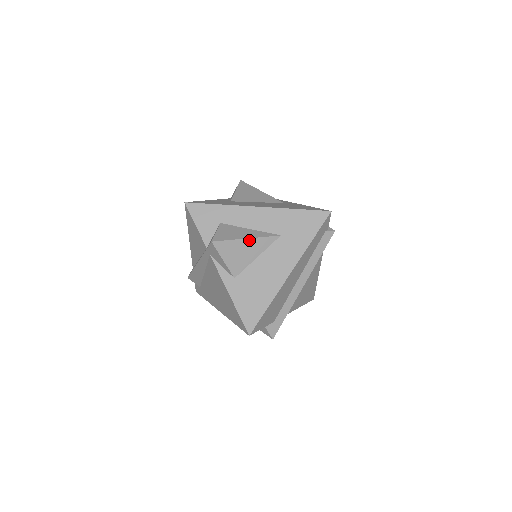
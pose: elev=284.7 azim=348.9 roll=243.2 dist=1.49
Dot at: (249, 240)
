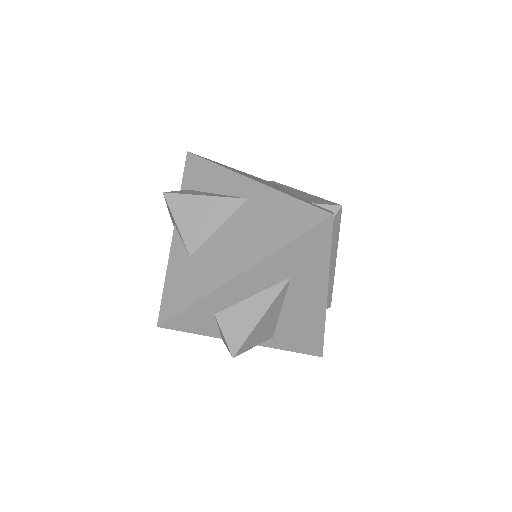
Dot at: (264, 316)
